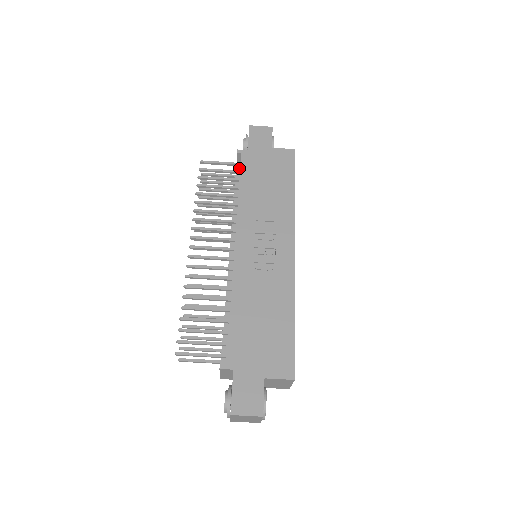
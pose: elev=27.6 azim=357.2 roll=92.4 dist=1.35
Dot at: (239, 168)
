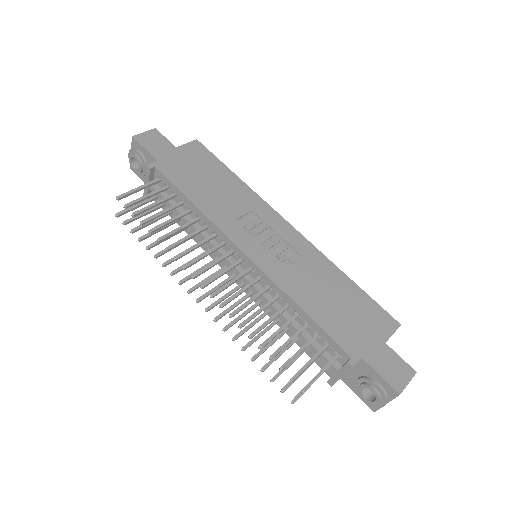
Dot at: (157, 186)
